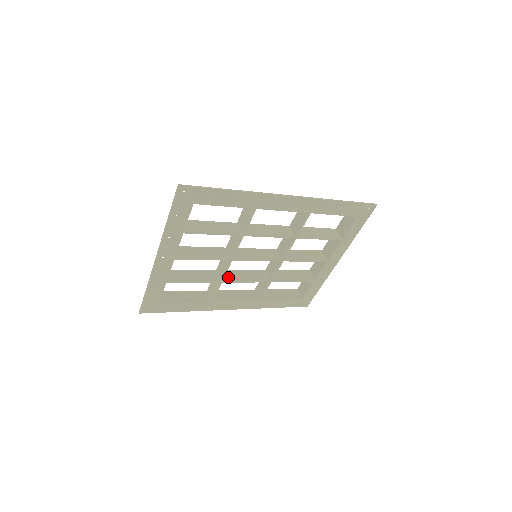
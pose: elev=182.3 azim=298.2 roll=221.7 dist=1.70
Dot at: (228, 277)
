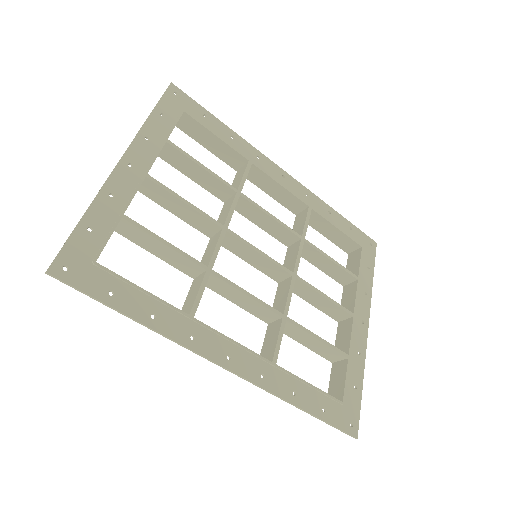
Dot at: (218, 279)
